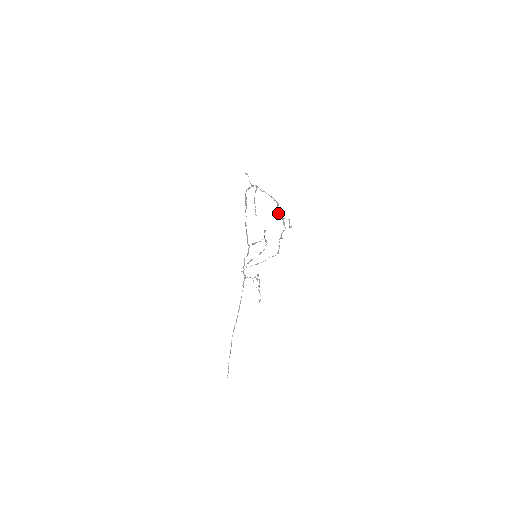
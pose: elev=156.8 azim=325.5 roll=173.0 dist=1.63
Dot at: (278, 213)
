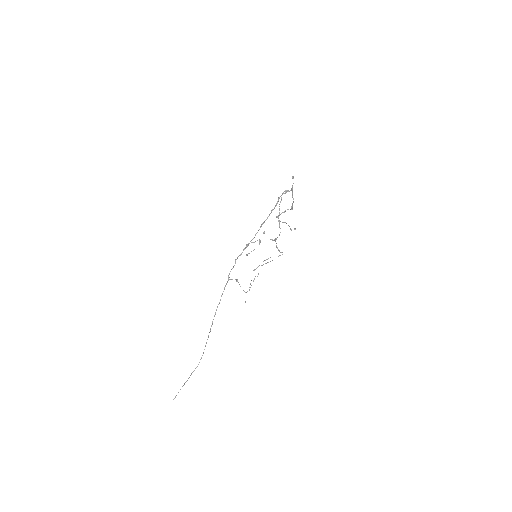
Dot at: (277, 216)
